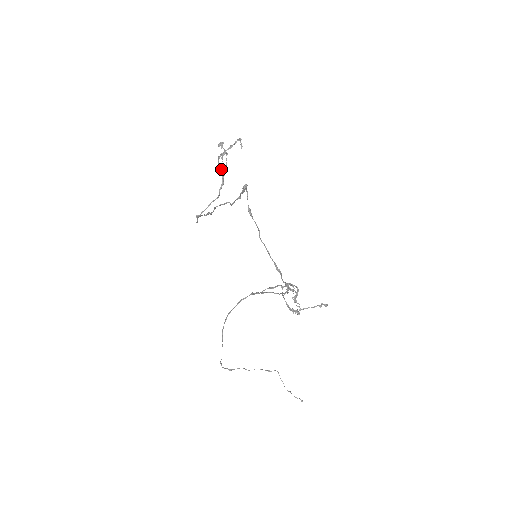
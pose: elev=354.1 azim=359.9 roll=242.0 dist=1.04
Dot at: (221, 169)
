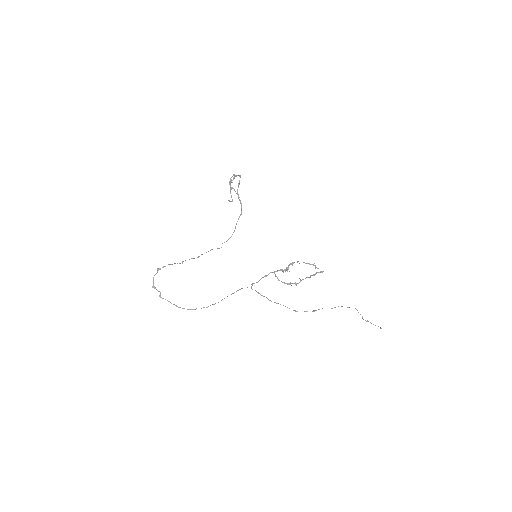
Dot at: (238, 196)
